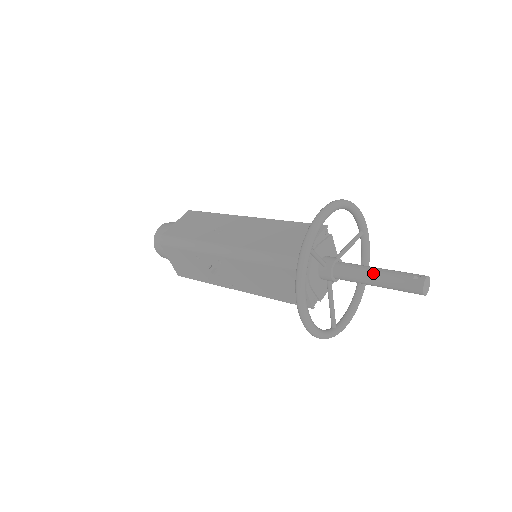
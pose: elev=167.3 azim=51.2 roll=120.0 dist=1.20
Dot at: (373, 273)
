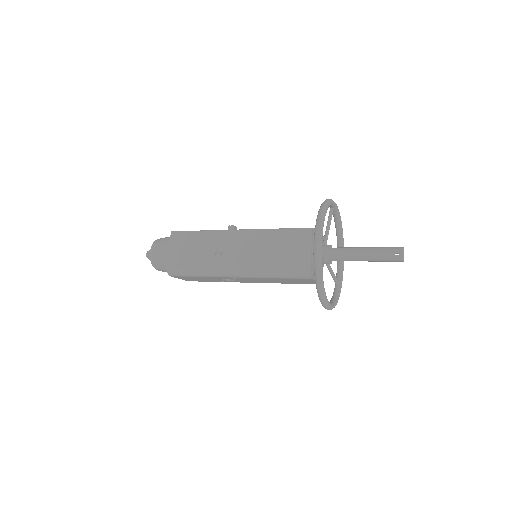
Dot at: (363, 256)
